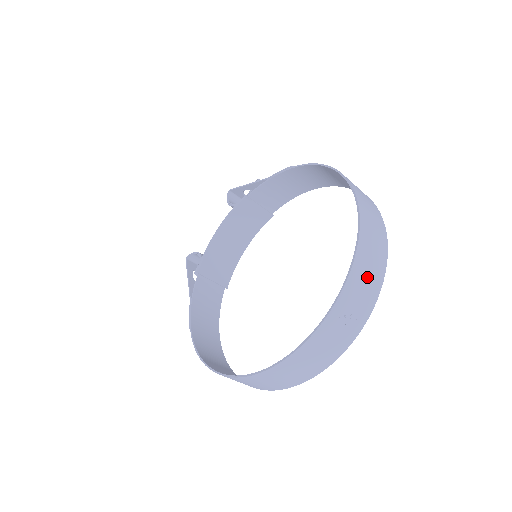
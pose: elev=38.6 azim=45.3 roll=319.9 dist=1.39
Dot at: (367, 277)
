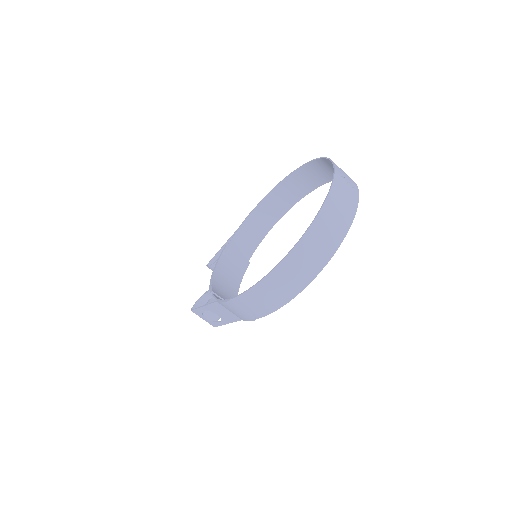
Dot at: occluded
